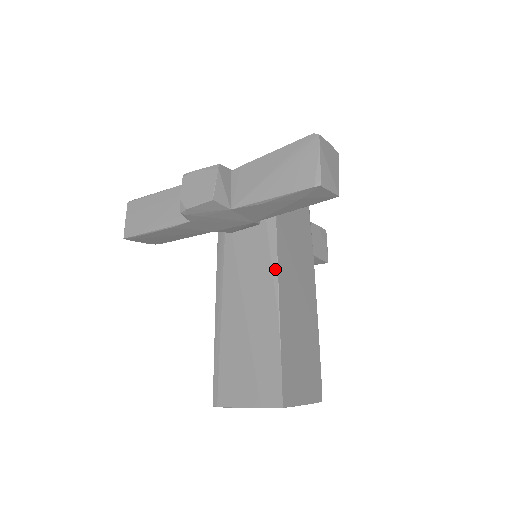
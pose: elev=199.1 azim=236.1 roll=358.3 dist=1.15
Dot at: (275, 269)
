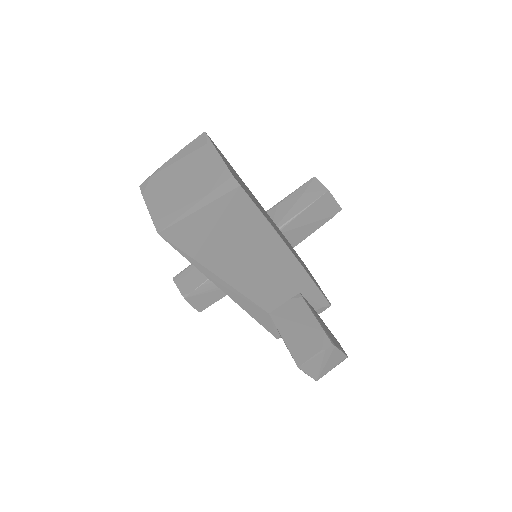
Dot at: occluded
